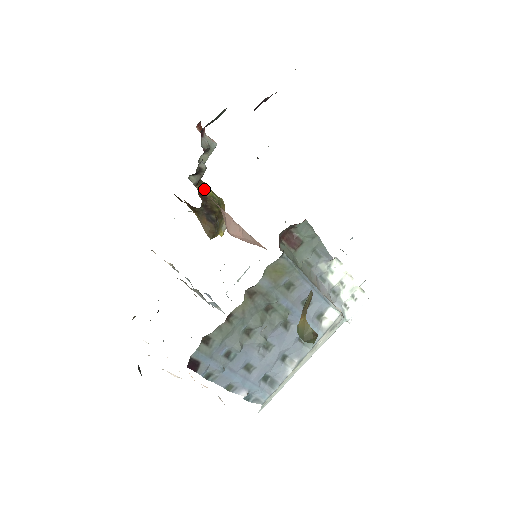
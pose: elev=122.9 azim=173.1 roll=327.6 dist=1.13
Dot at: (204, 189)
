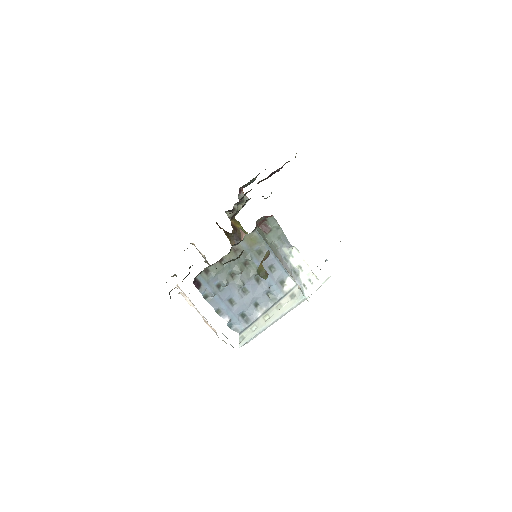
Dot at: (236, 224)
